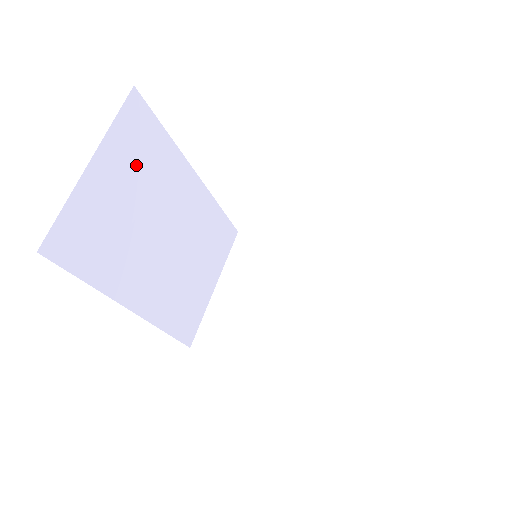
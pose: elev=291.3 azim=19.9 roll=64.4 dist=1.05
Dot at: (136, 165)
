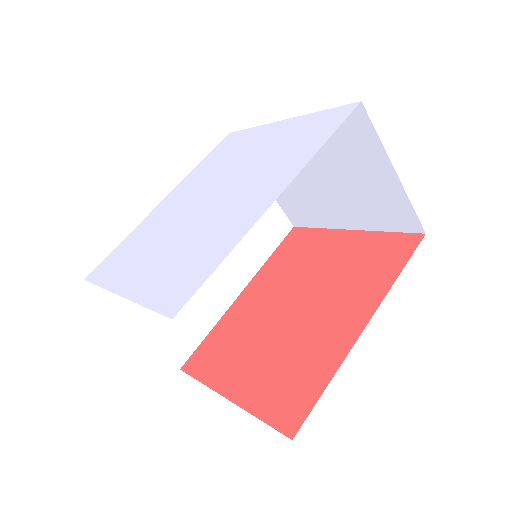
Dot at: occluded
